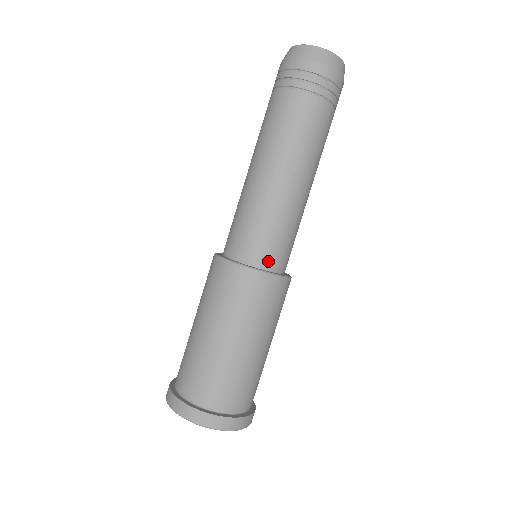
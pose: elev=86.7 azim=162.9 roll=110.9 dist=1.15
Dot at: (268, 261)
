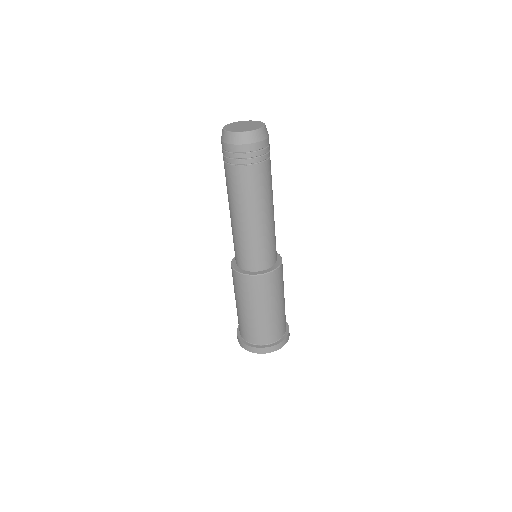
Dot at: (271, 262)
